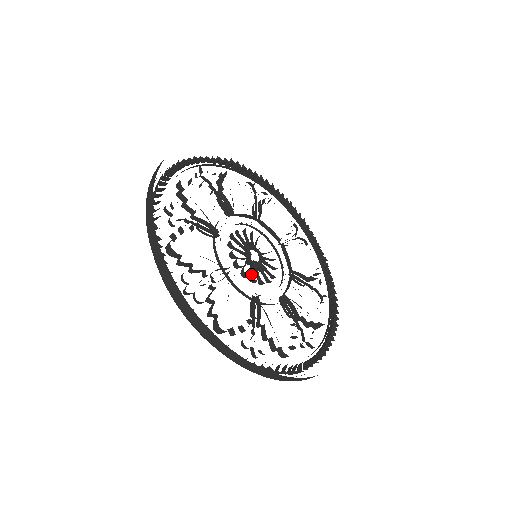
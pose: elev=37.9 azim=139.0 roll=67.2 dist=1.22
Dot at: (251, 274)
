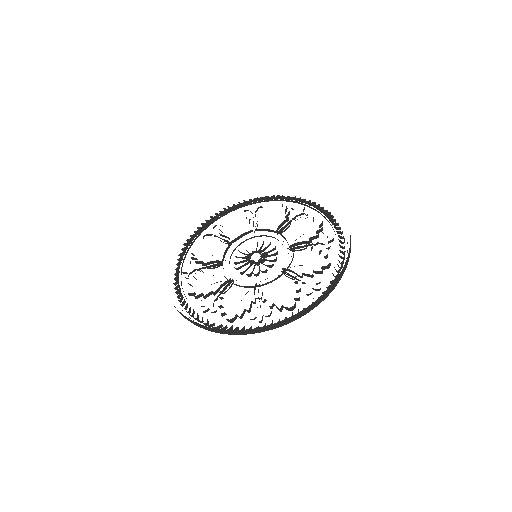
Dot at: (267, 266)
